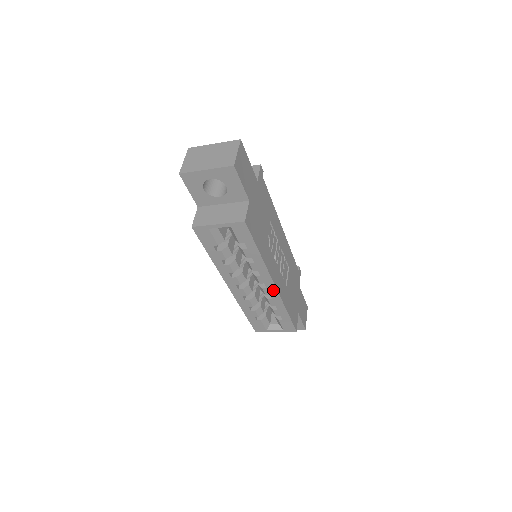
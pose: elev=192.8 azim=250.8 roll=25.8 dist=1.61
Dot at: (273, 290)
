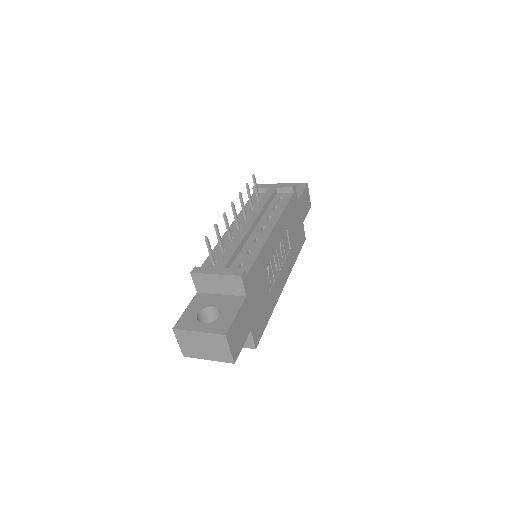
Dot at: occluded
